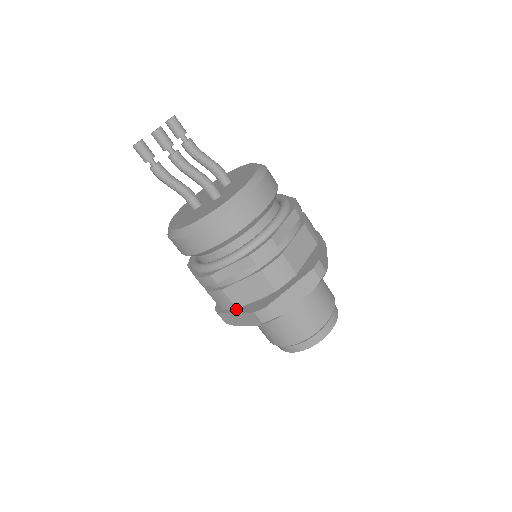
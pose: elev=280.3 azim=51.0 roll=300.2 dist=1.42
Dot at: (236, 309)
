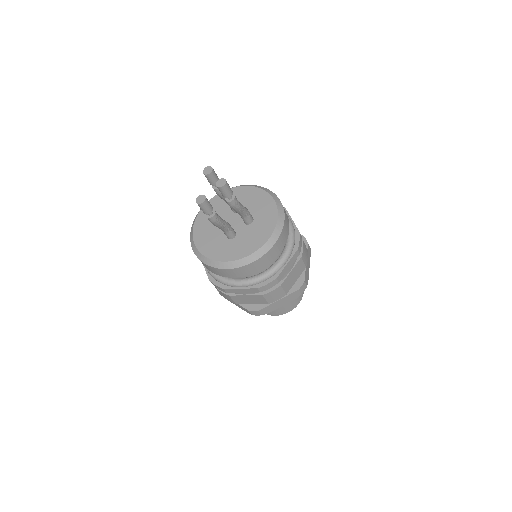
Dot at: occluded
